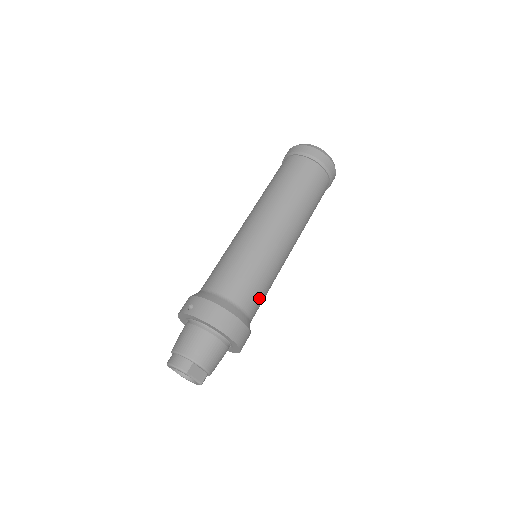
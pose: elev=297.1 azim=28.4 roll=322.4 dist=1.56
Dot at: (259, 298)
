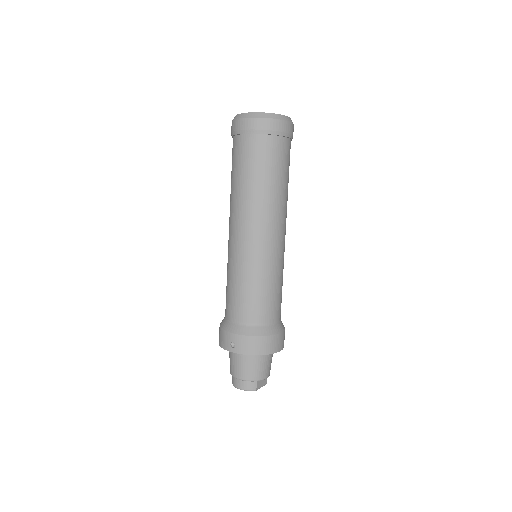
Dot at: (281, 300)
